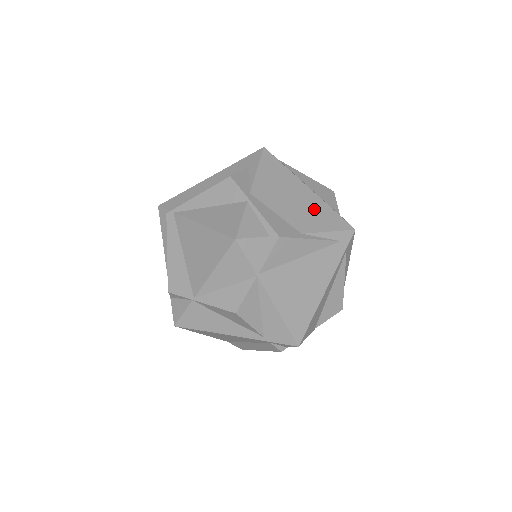
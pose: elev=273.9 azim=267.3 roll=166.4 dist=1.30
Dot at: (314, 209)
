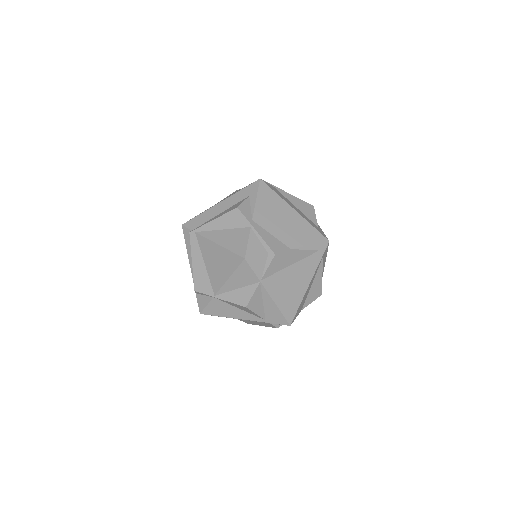
Dot at: (299, 228)
